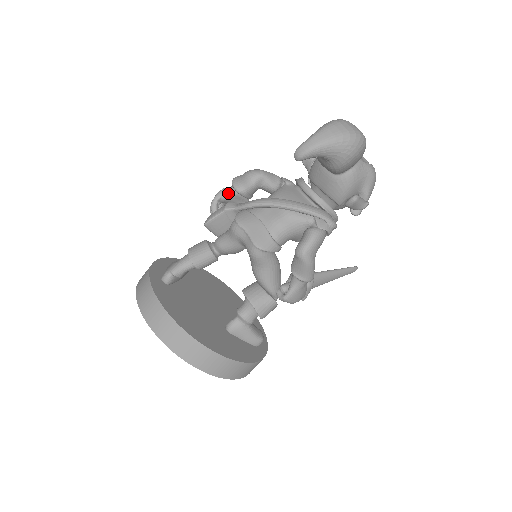
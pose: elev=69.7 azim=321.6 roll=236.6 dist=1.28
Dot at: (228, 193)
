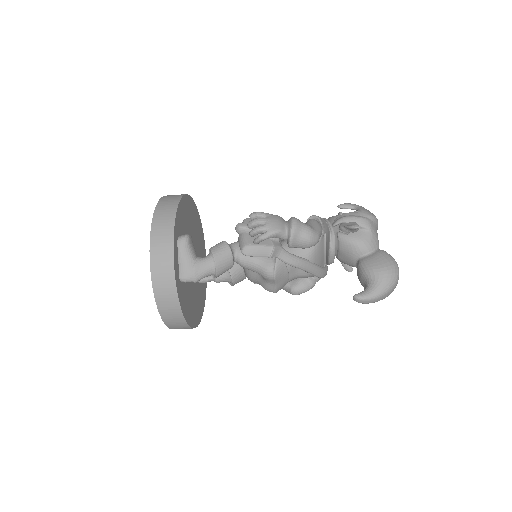
Dot at: (279, 238)
